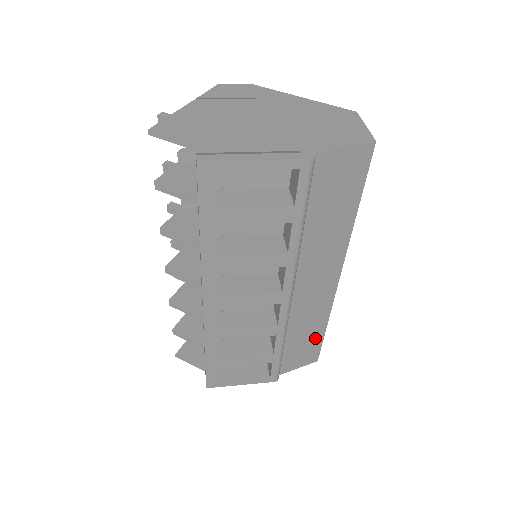
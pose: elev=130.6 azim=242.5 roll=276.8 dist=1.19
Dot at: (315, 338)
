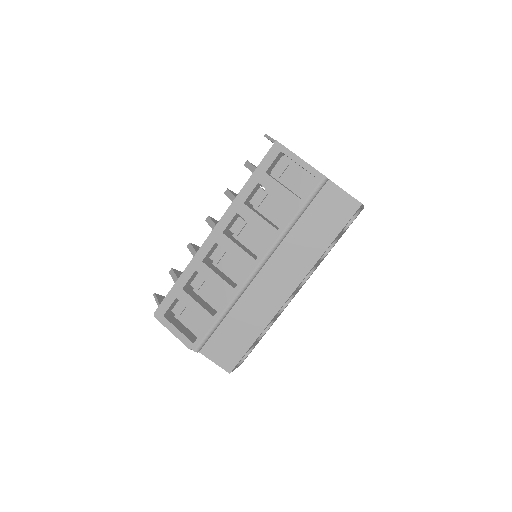
Dot at: (244, 341)
